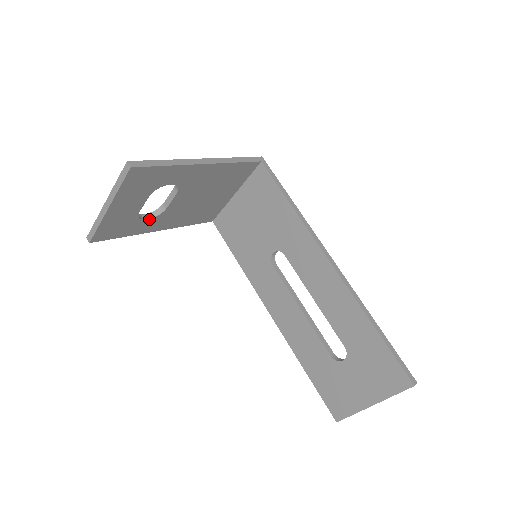
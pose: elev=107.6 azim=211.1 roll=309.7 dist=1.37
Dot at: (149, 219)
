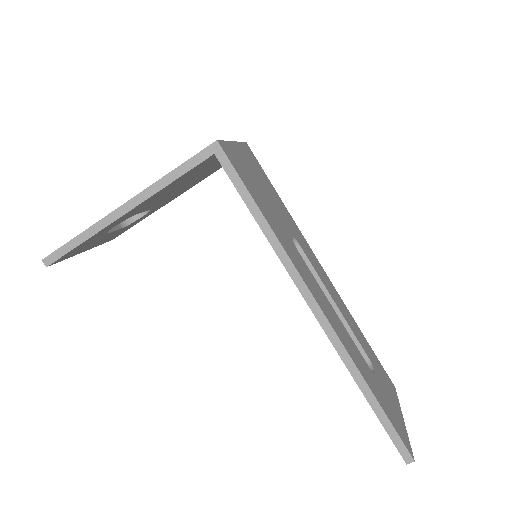
Dot at: (144, 215)
